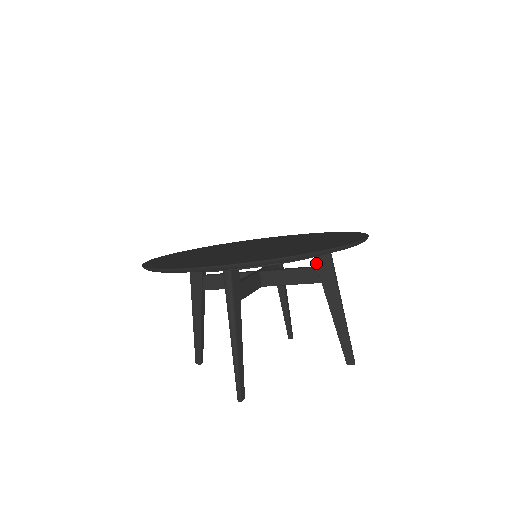
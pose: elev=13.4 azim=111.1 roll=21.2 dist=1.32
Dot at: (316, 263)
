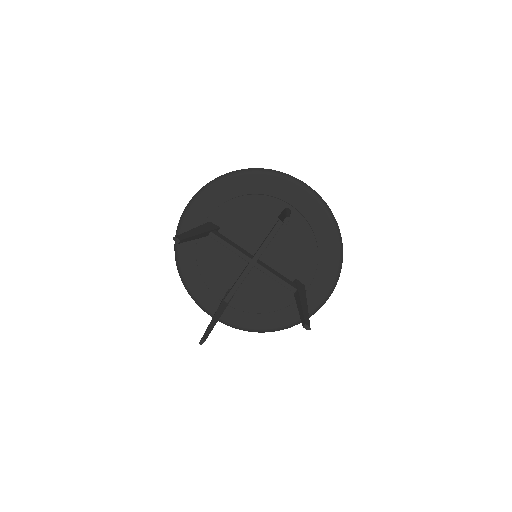
Dot at: occluded
